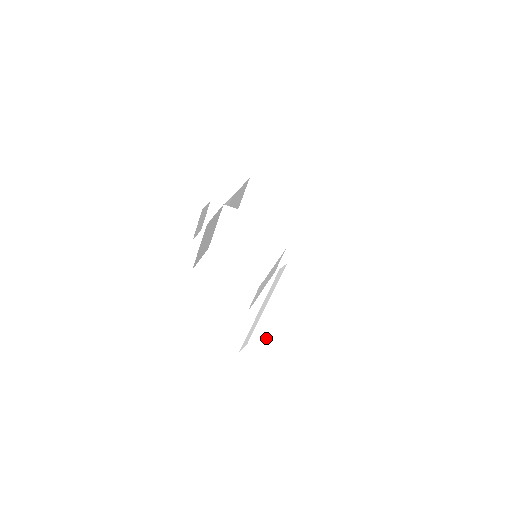
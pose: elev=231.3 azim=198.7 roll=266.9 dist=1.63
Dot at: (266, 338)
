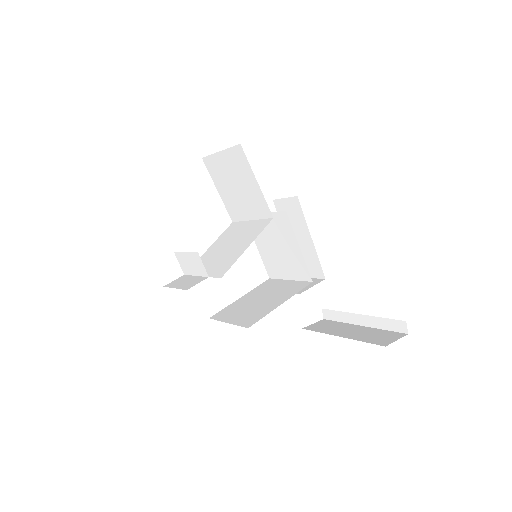
Dot at: occluded
